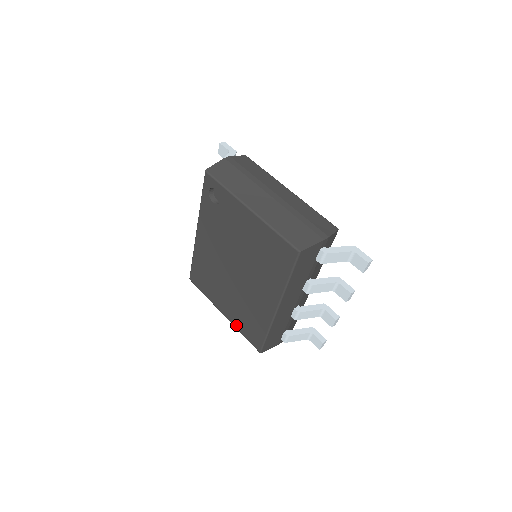
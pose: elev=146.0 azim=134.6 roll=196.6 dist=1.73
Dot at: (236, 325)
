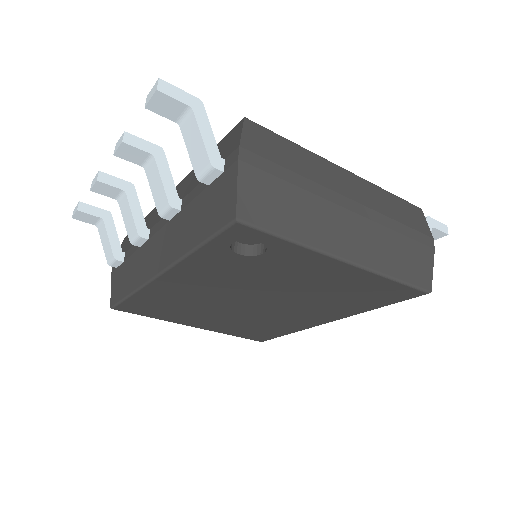
Dot at: (222, 332)
